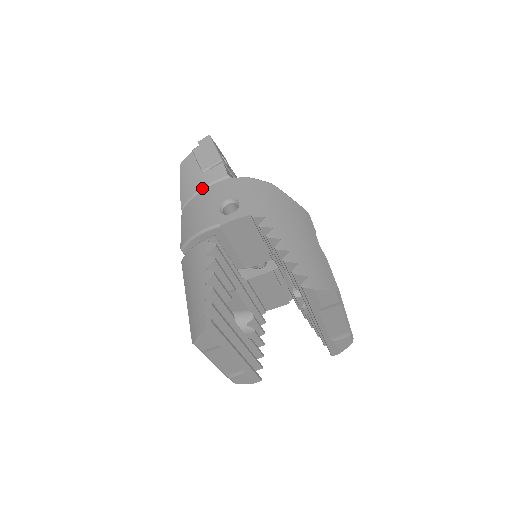
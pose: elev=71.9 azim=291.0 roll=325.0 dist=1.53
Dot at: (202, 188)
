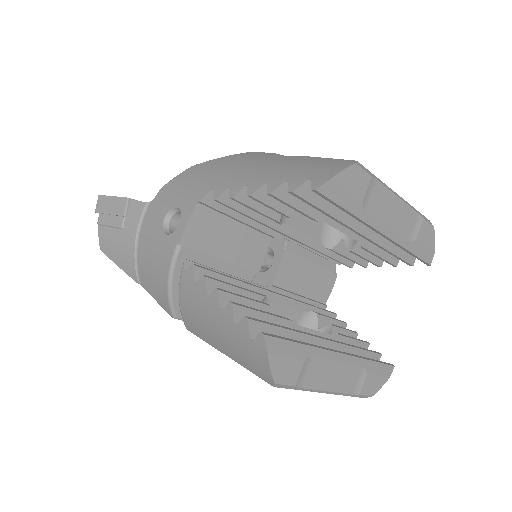
Dot at: (135, 241)
